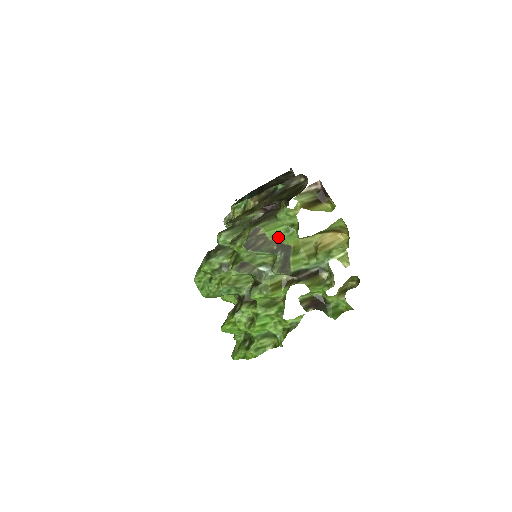
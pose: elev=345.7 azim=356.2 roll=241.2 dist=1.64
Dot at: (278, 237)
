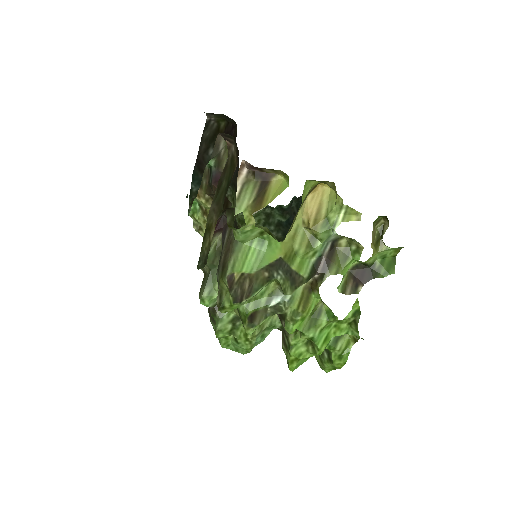
Dot at: (259, 261)
